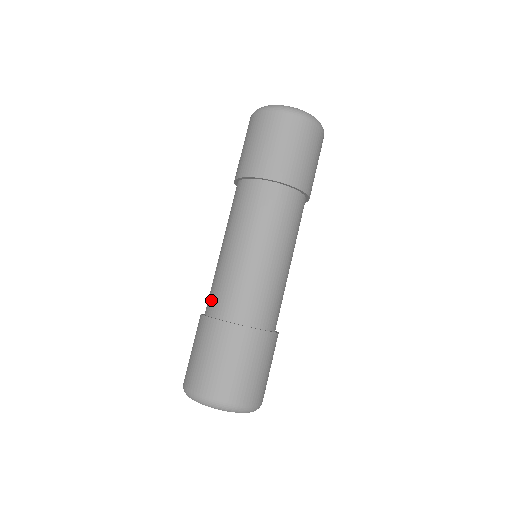
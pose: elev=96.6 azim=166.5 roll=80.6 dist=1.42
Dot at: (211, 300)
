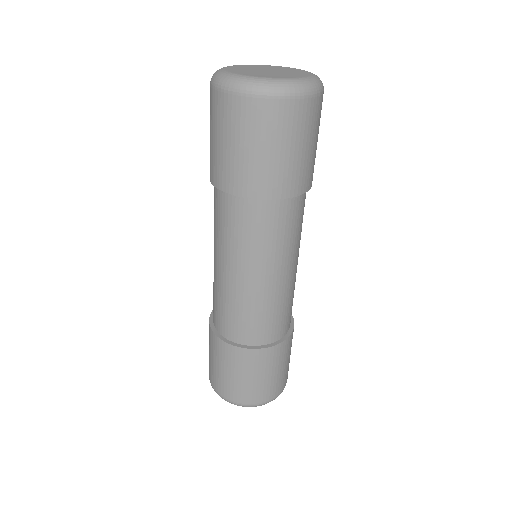
Dot at: (213, 311)
